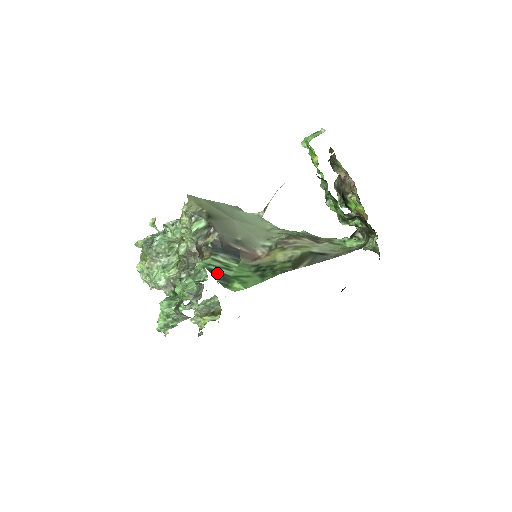
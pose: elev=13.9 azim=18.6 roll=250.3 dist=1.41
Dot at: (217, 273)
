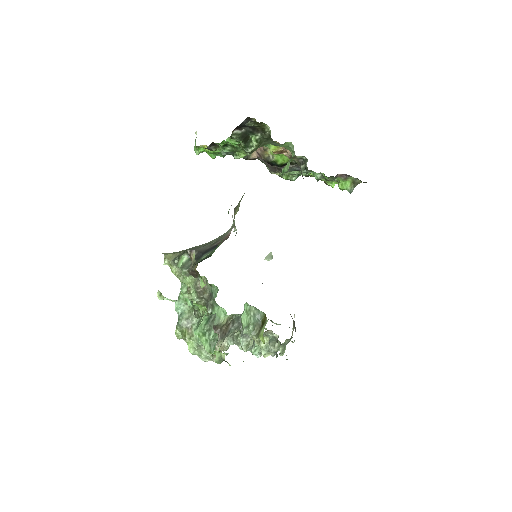
Dot at: (200, 261)
